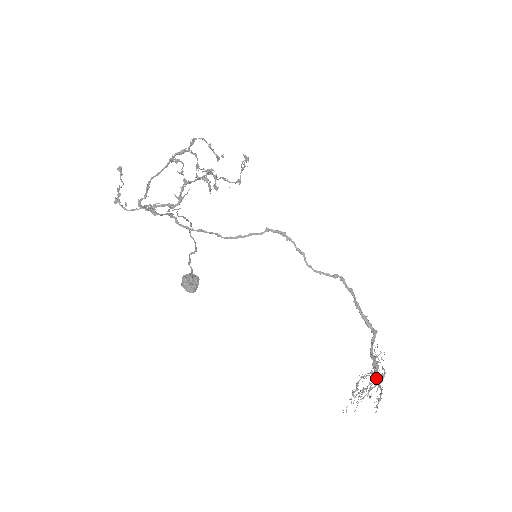
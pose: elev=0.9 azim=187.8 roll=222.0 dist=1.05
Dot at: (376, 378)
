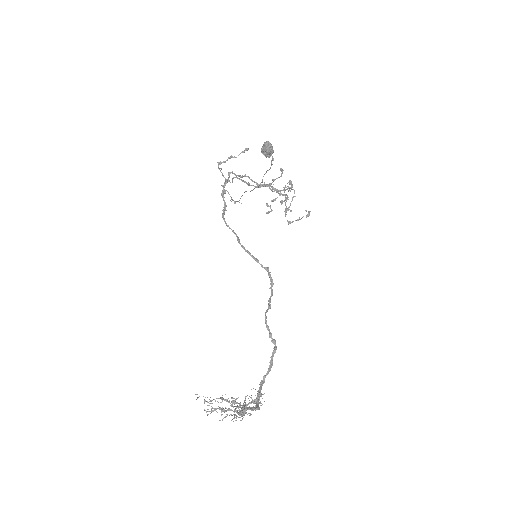
Dot at: (241, 409)
